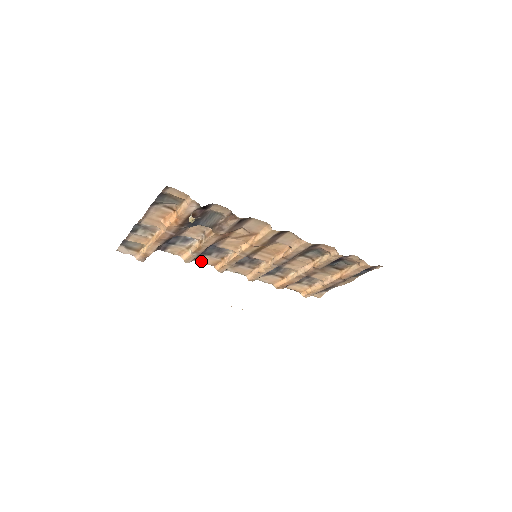
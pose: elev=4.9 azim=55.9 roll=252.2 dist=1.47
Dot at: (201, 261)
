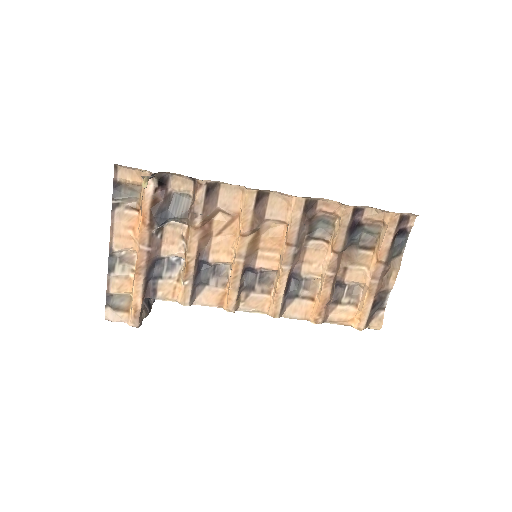
Dot at: (203, 302)
